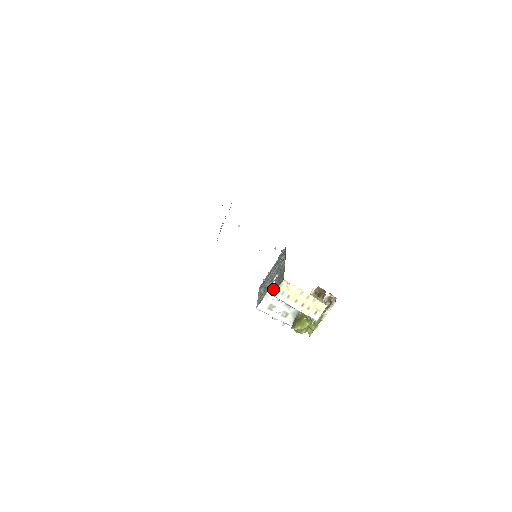
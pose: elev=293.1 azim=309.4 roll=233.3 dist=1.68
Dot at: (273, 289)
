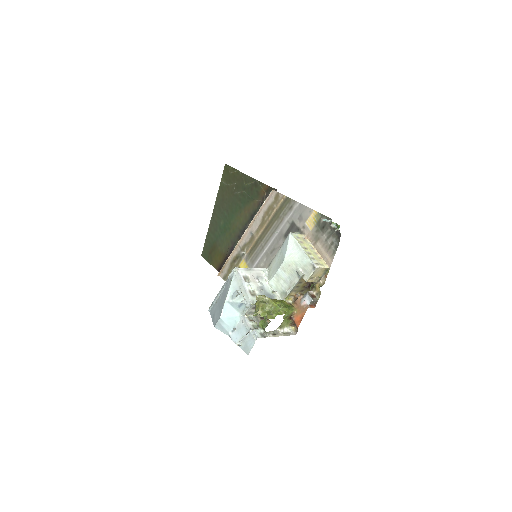
Dot at: (259, 271)
